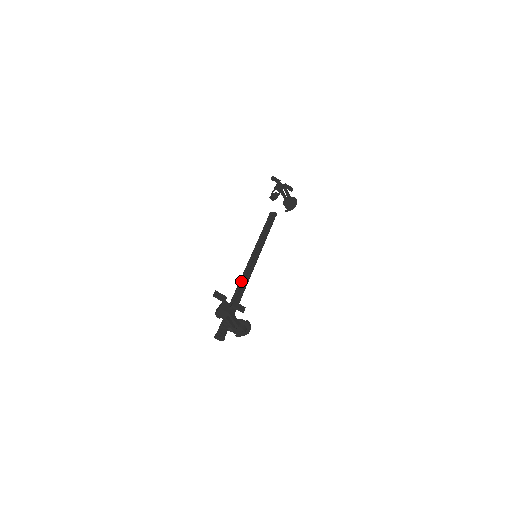
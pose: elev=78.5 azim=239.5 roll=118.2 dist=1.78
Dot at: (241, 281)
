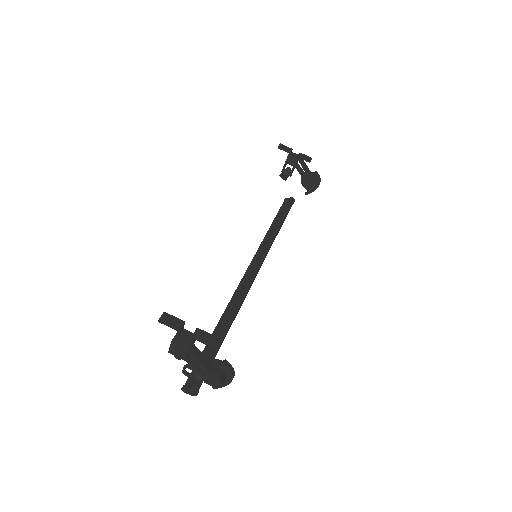
Dot at: (234, 295)
